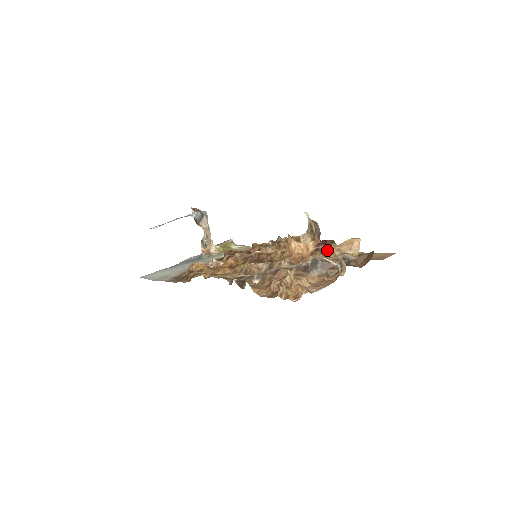
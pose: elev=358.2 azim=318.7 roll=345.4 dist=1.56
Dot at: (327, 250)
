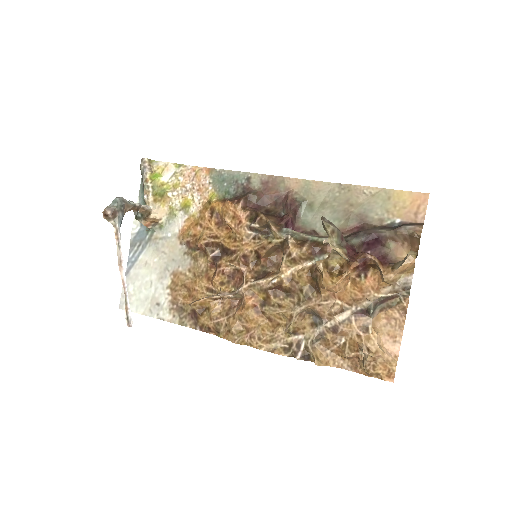
Dot at: (369, 267)
